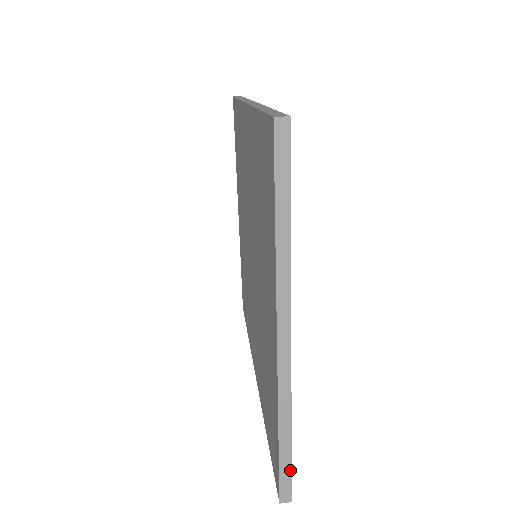
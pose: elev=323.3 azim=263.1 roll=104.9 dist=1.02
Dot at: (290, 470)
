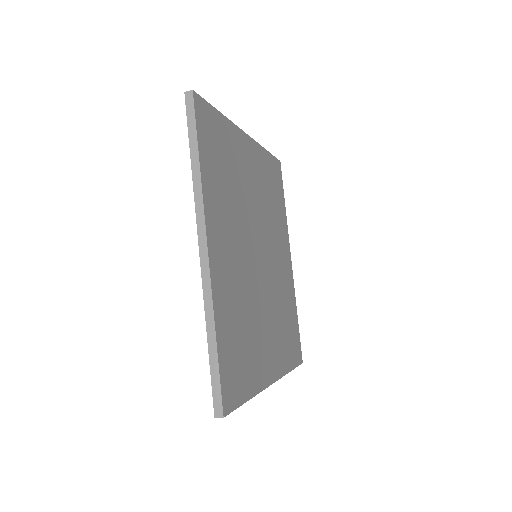
Dot at: (207, 103)
